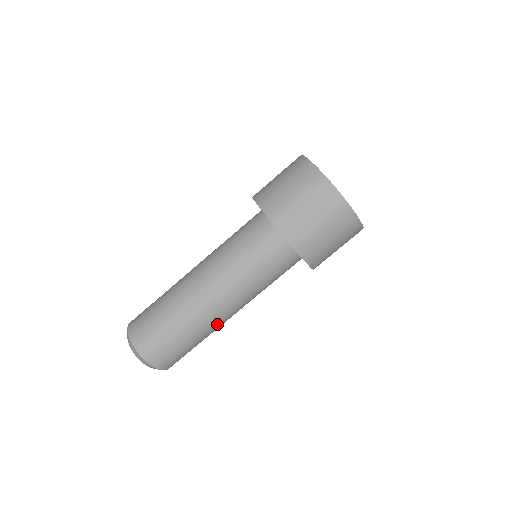
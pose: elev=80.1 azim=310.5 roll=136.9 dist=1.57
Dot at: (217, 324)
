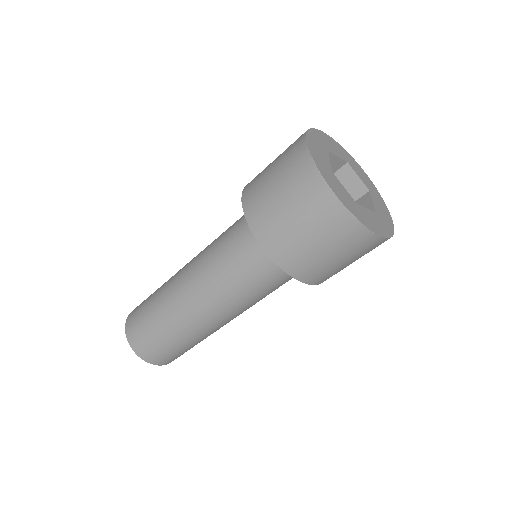
Dot at: occluded
